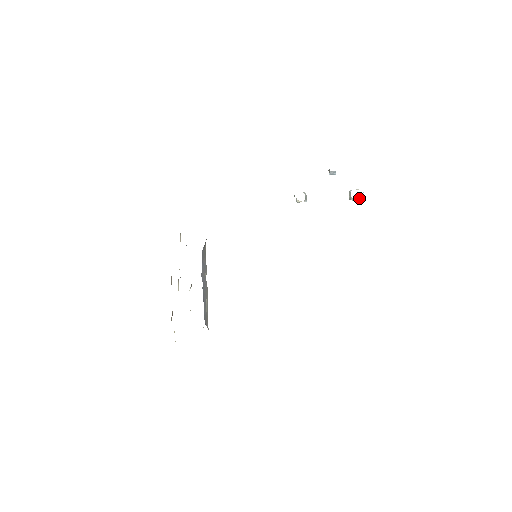
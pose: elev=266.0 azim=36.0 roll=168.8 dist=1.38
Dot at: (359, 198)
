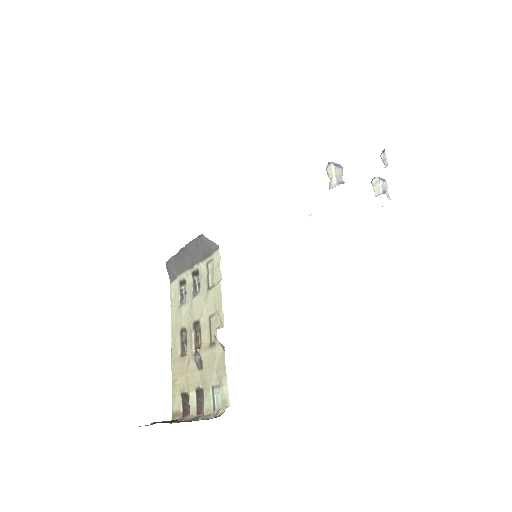
Dot at: occluded
